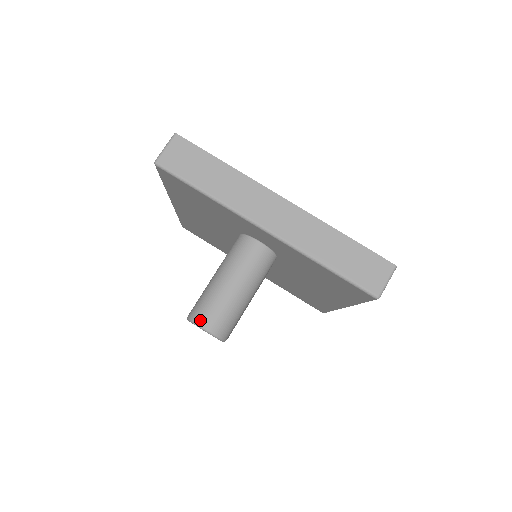
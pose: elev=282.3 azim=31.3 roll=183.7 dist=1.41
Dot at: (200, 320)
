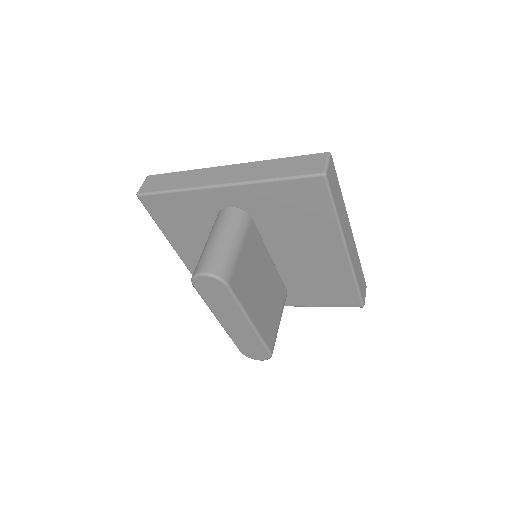
Dot at: (197, 271)
